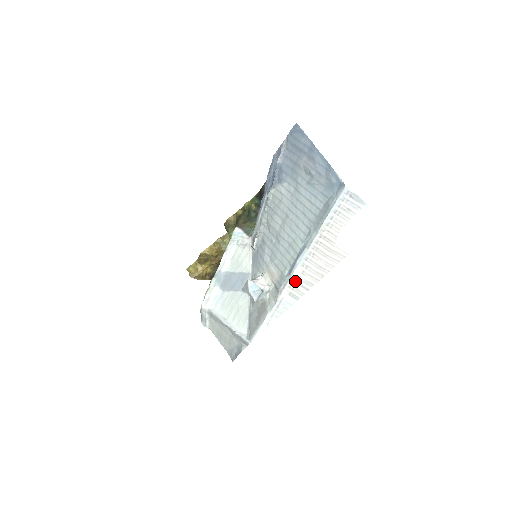
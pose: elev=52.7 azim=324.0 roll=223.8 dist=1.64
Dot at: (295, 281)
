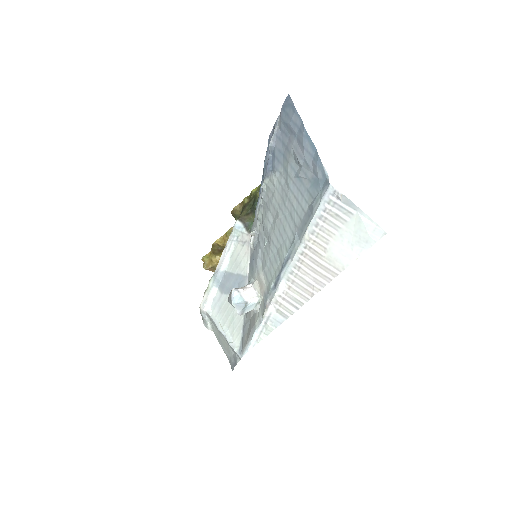
Dot at: (281, 297)
